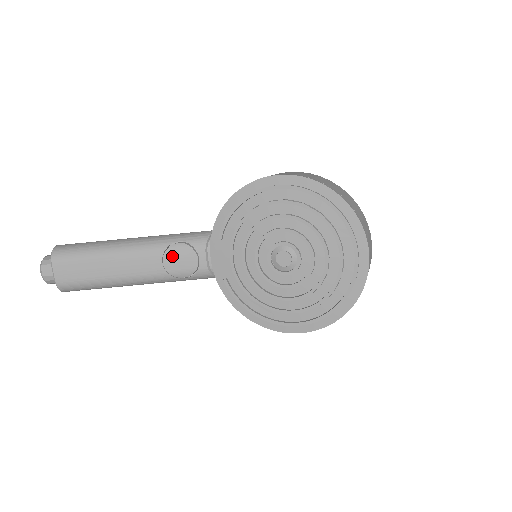
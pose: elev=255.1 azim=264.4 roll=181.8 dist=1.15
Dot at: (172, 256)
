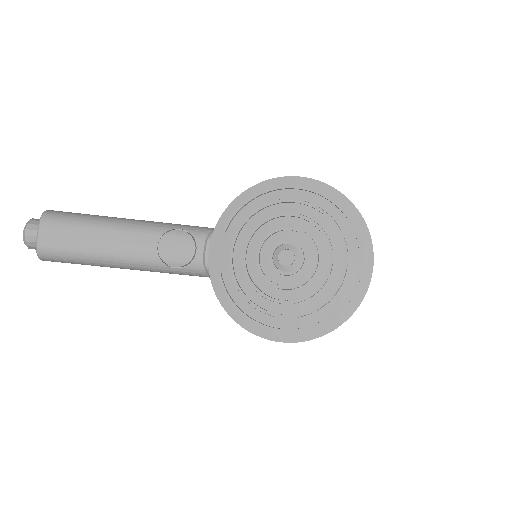
Dot at: (169, 241)
